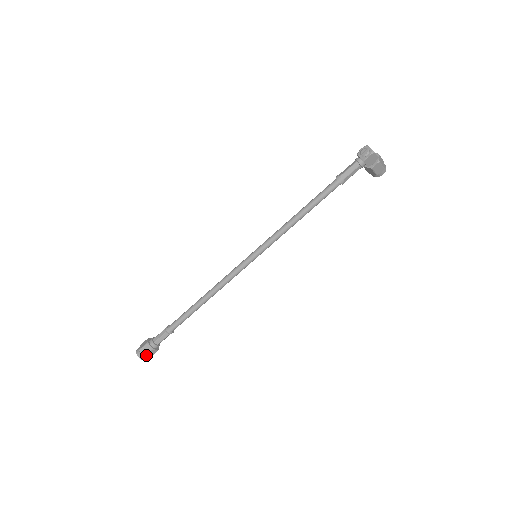
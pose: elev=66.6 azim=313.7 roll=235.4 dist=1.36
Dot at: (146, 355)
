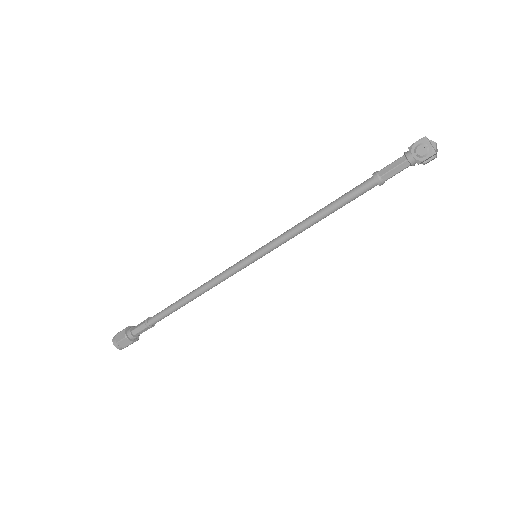
Dot at: occluded
